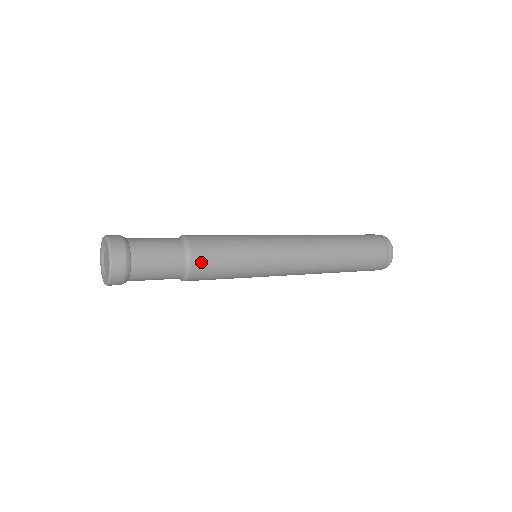
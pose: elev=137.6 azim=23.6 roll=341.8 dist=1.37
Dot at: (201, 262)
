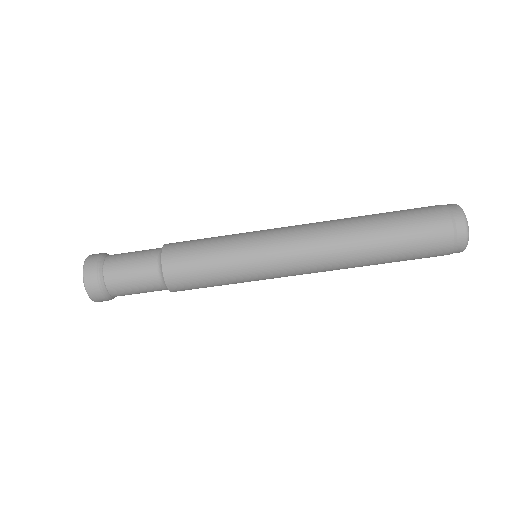
Dot at: (173, 250)
